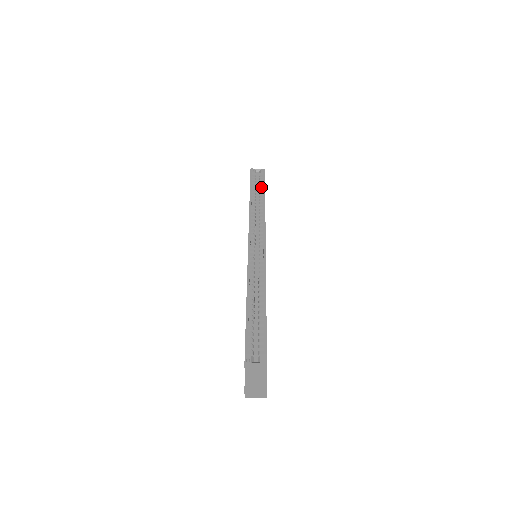
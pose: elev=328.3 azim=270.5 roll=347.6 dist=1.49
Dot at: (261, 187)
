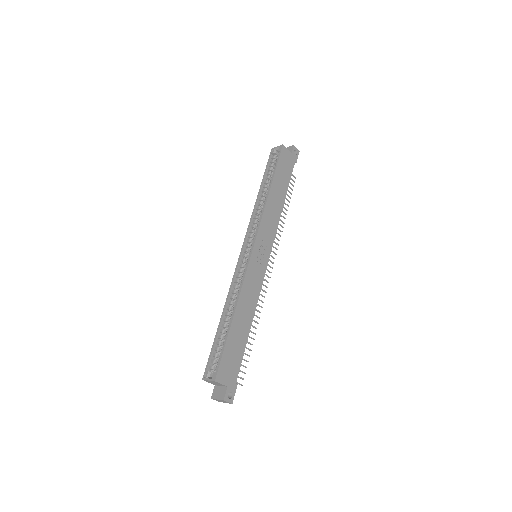
Dot at: (273, 171)
